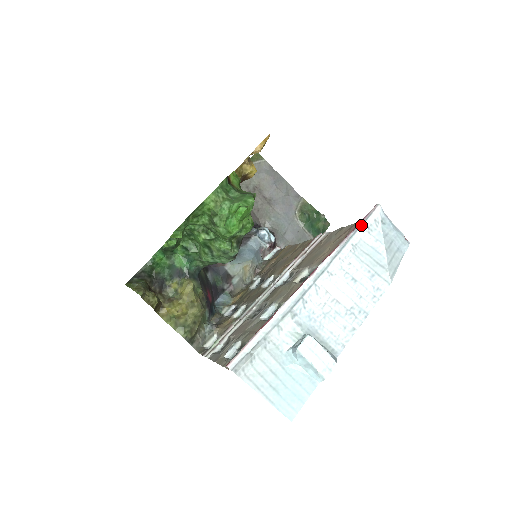
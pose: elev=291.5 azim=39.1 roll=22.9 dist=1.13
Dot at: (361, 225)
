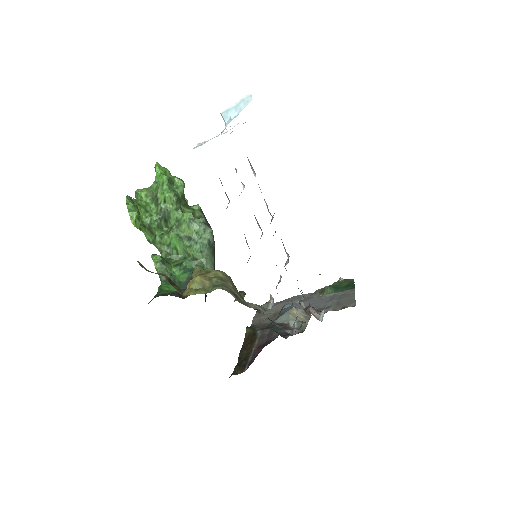
Dot at: occluded
